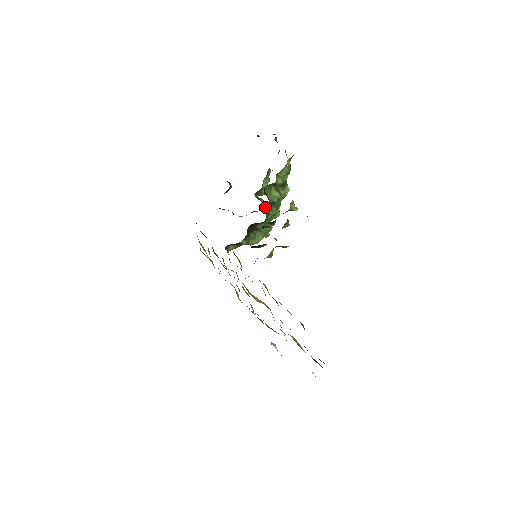
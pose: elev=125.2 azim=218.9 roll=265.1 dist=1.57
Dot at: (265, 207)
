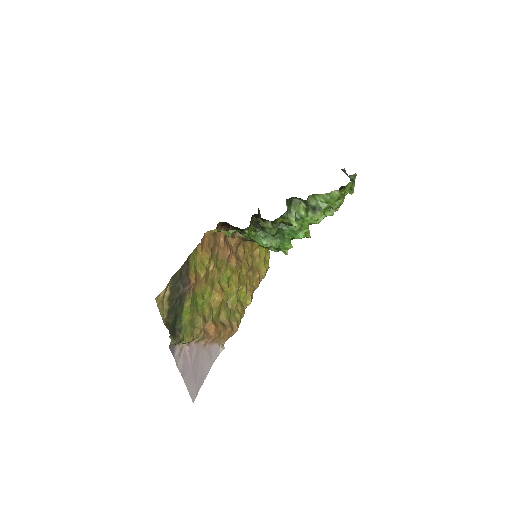
Dot at: (306, 232)
